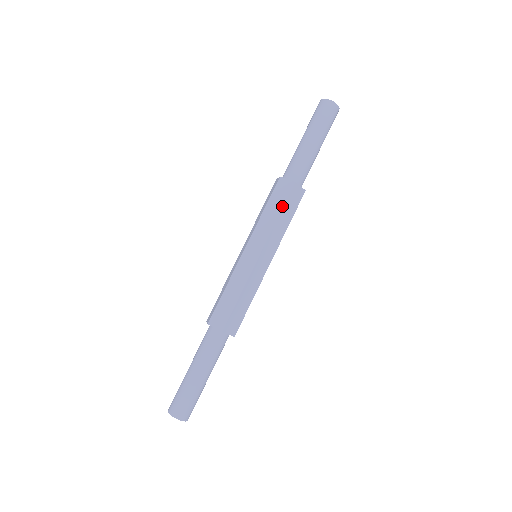
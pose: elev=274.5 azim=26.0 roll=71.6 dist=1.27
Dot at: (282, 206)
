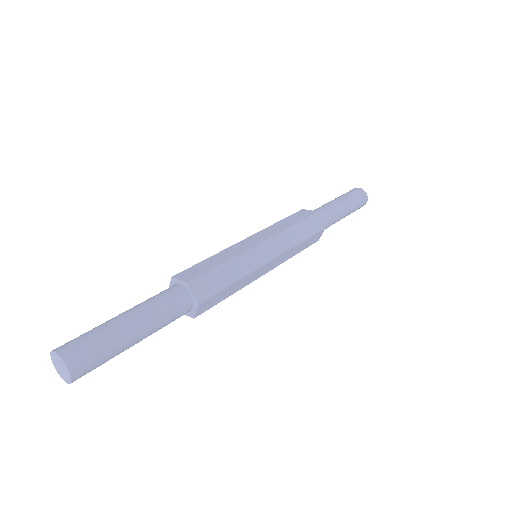
Dot at: (285, 219)
